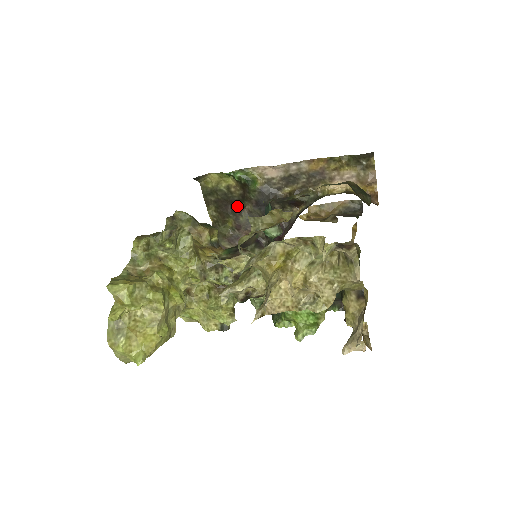
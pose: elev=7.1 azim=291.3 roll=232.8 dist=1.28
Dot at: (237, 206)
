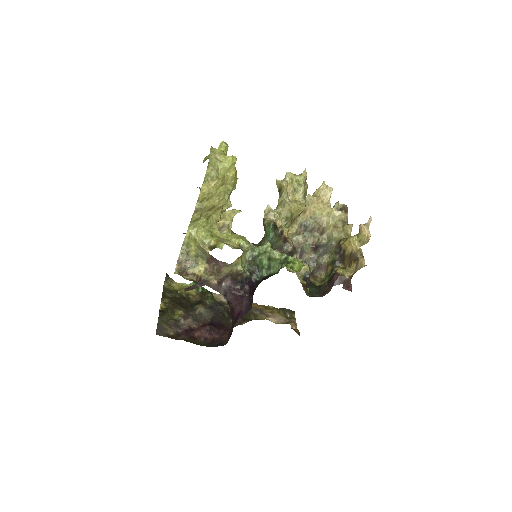
Dot at: (190, 306)
